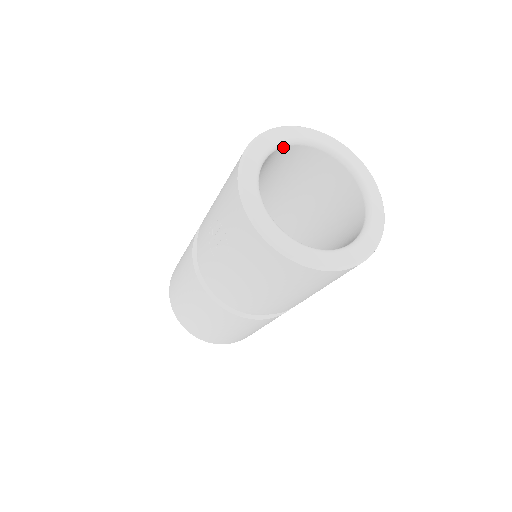
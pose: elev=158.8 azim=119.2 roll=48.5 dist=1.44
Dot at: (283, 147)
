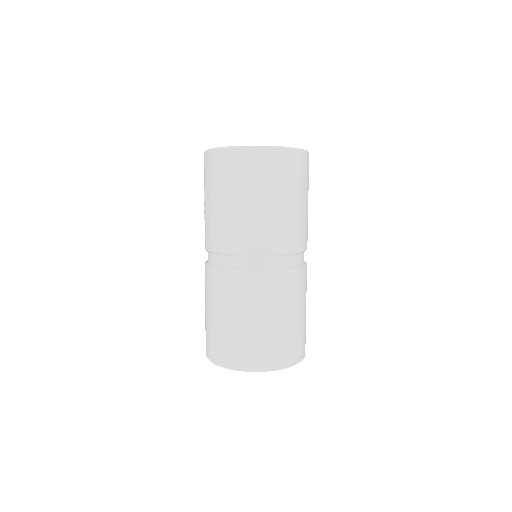
Dot at: occluded
